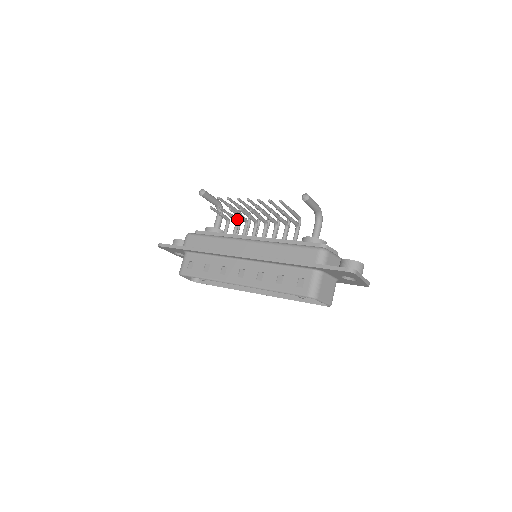
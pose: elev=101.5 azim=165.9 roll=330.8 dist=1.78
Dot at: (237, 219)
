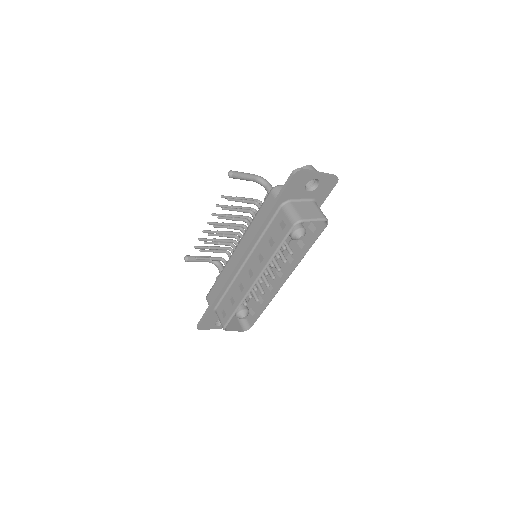
Dot at: (225, 251)
